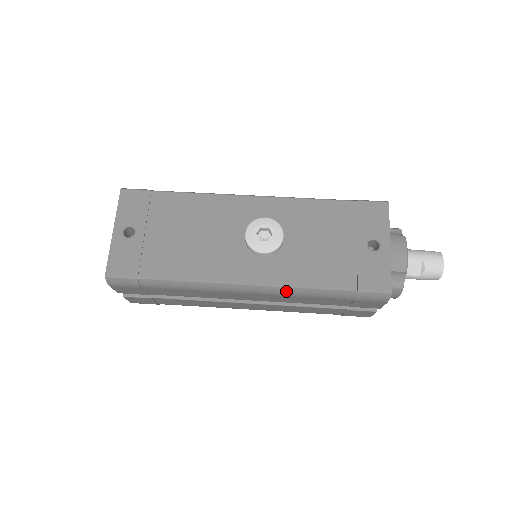
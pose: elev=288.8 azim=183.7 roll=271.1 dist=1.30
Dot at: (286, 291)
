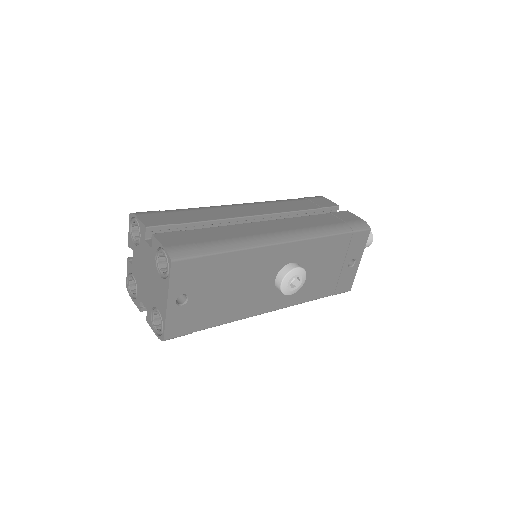
Dot at: occluded
